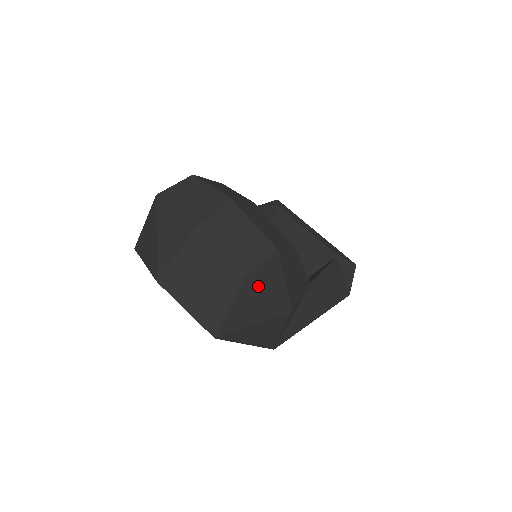
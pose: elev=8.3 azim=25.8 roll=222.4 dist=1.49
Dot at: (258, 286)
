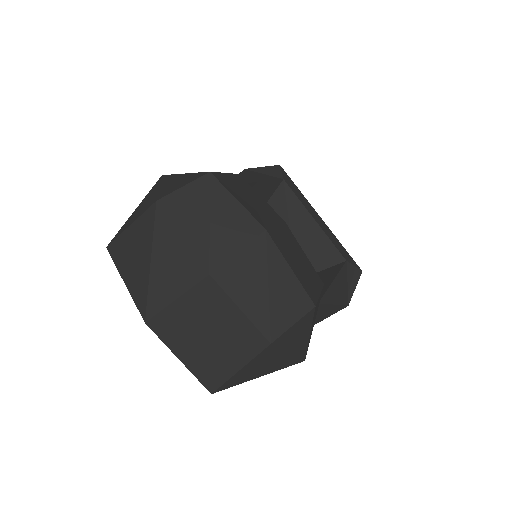
Dot at: (281, 348)
